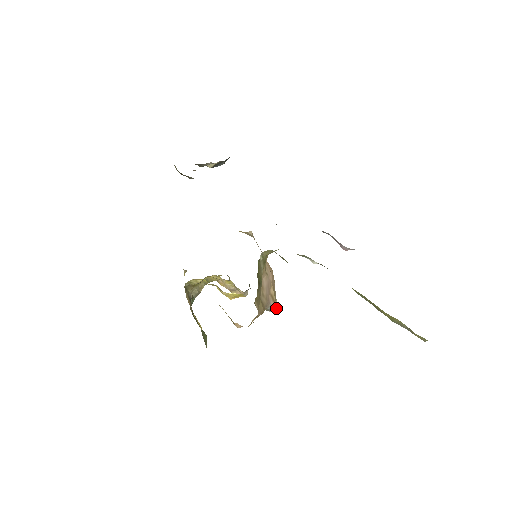
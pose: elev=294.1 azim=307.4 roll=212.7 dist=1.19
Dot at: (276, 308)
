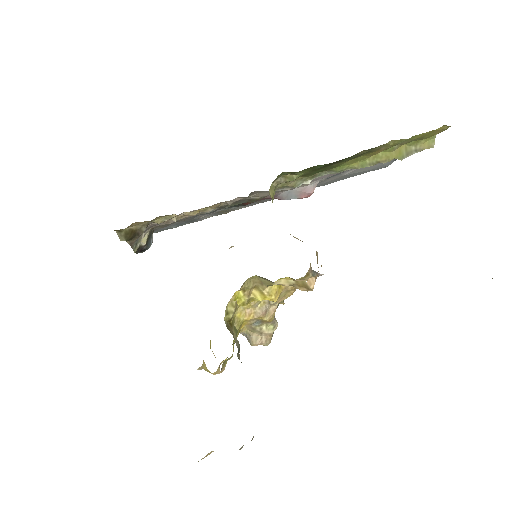
Dot at: occluded
